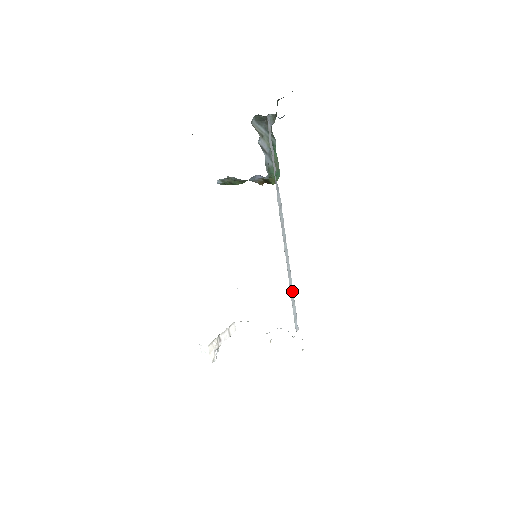
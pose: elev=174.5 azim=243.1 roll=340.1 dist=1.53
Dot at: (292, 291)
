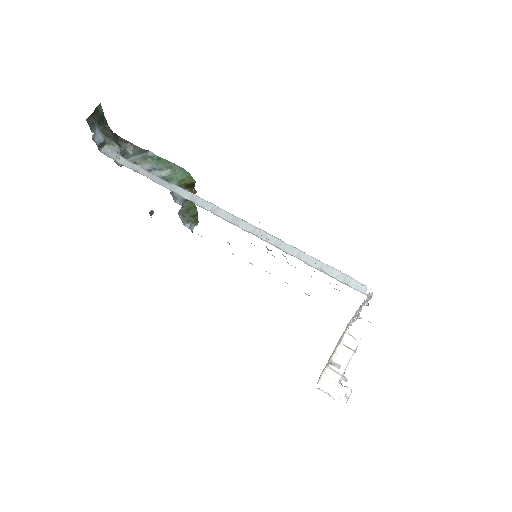
Dot at: (306, 256)
